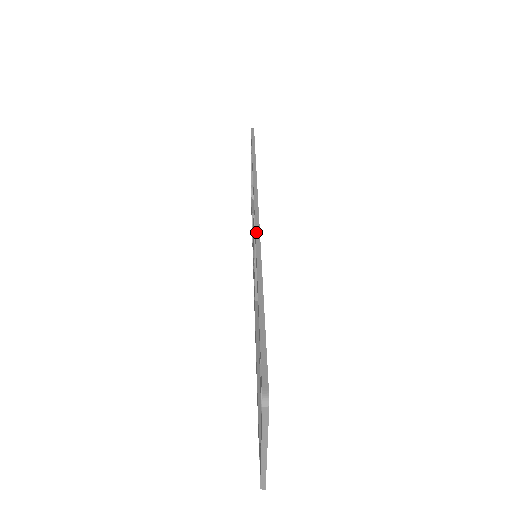
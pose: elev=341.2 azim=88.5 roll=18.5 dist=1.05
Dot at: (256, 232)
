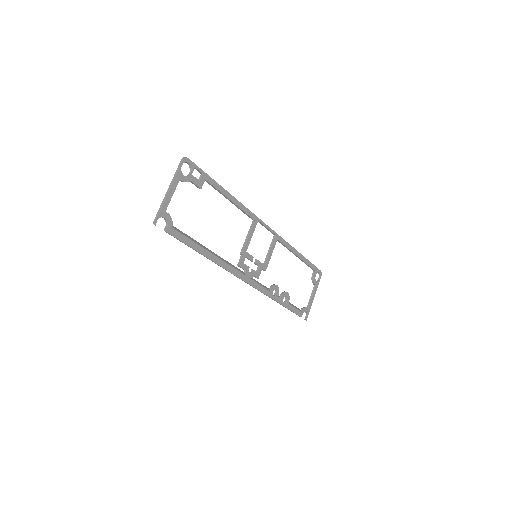
Dot at: (254, 215)
